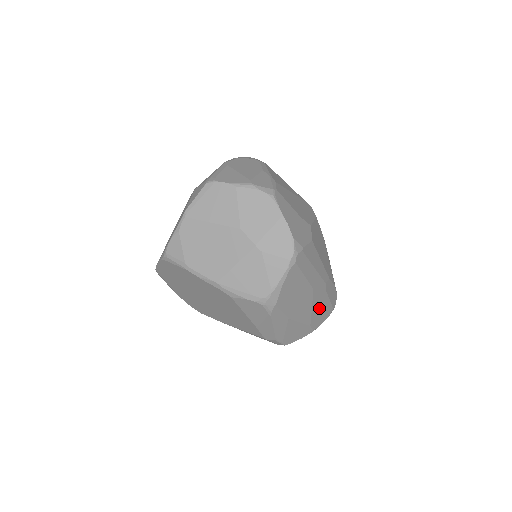
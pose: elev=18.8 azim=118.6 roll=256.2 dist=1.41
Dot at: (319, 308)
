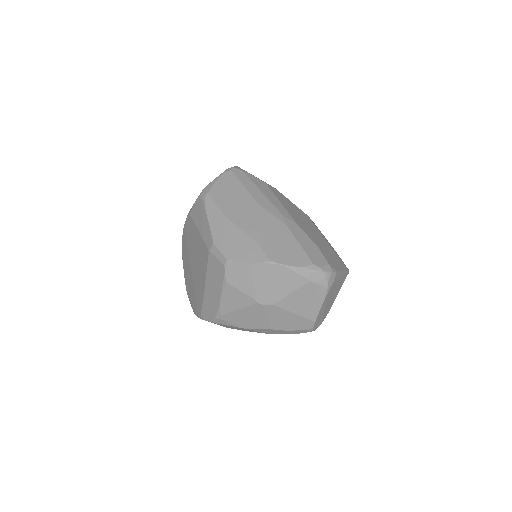
Dot at: (277, 237)
